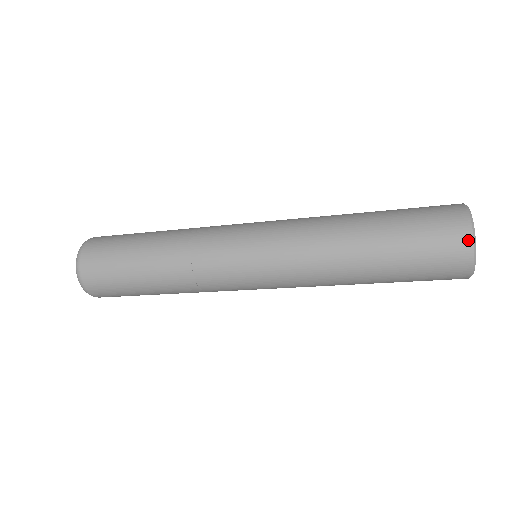
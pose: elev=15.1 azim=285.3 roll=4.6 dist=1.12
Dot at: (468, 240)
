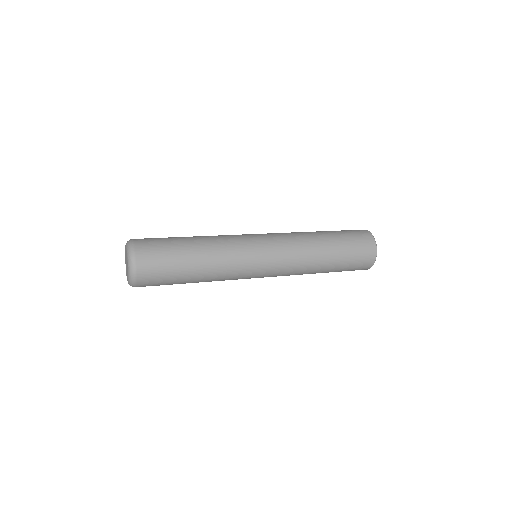
Dot at: (375, 253)
